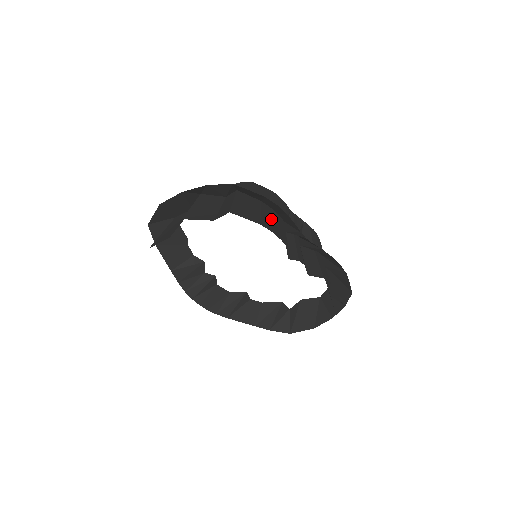
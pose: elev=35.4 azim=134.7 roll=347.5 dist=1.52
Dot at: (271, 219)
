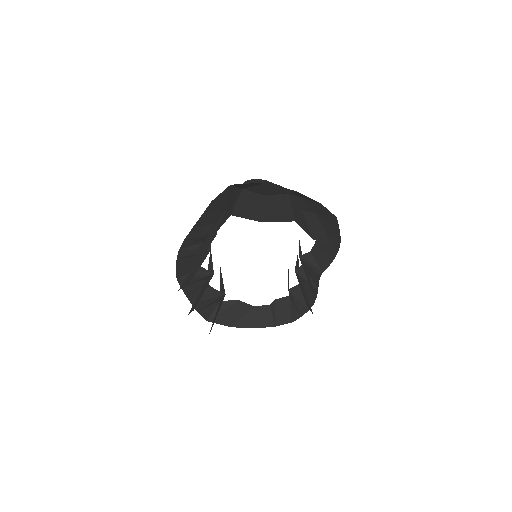
Dot at: occluded
